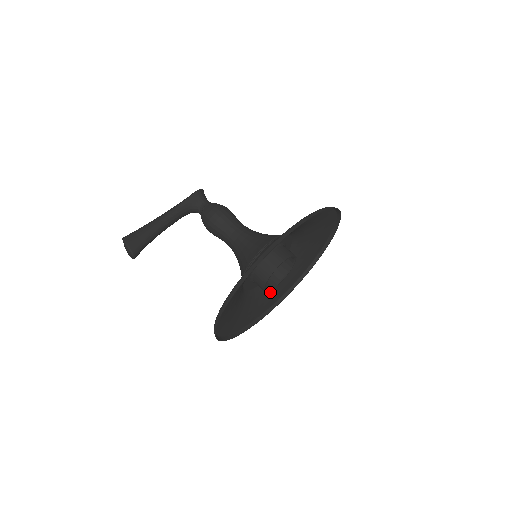
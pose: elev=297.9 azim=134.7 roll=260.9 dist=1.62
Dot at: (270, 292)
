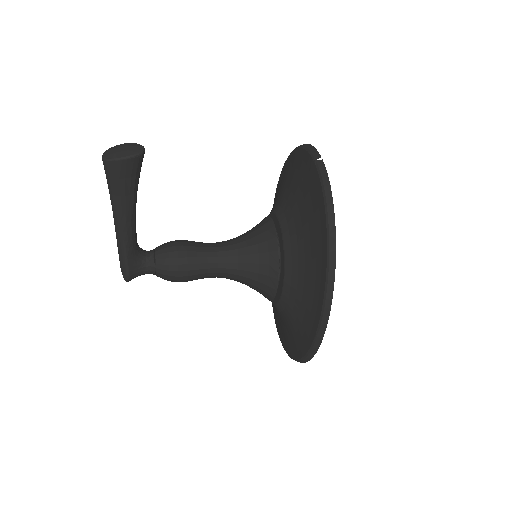
Dot at: (298, 313)
